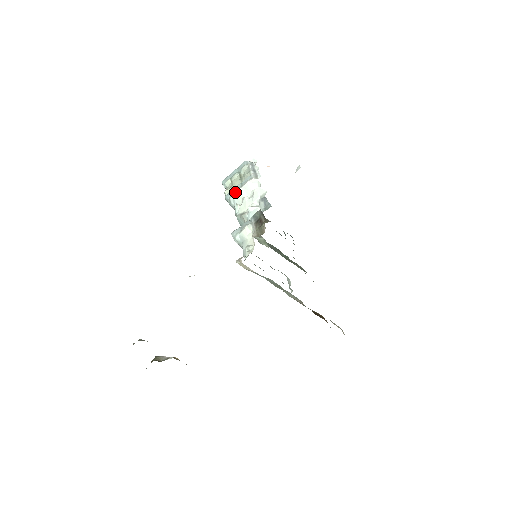
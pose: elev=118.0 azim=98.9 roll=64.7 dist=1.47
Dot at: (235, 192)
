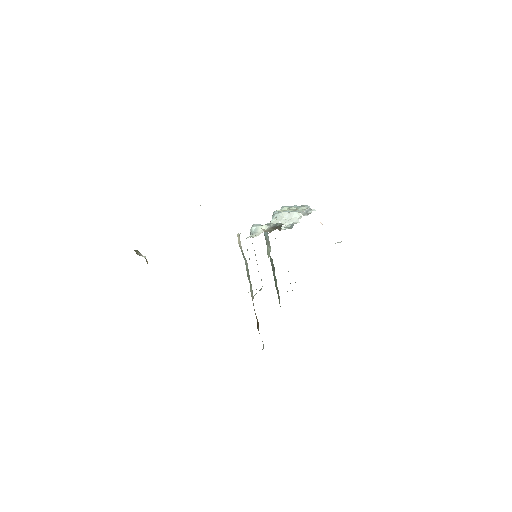
Dot at: (282, 212)
